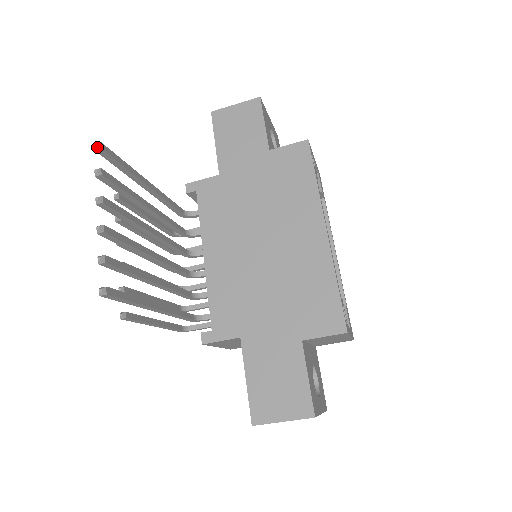
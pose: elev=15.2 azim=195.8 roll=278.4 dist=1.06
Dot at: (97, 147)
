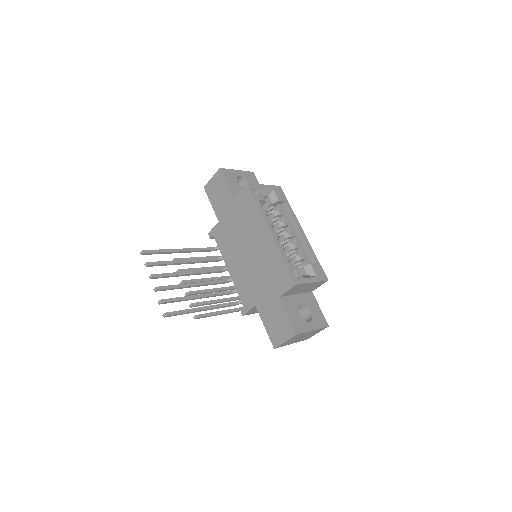
Dot at: (142, 253)
